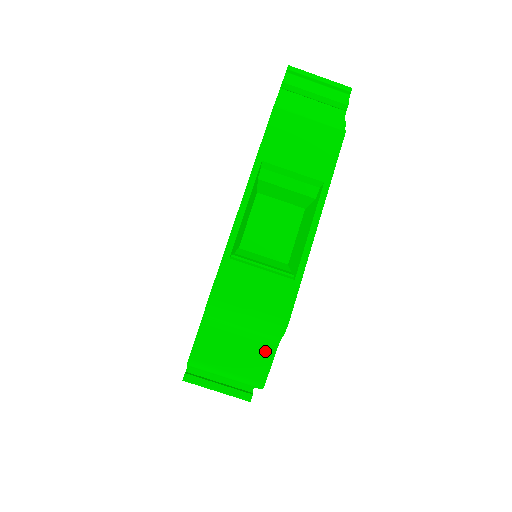
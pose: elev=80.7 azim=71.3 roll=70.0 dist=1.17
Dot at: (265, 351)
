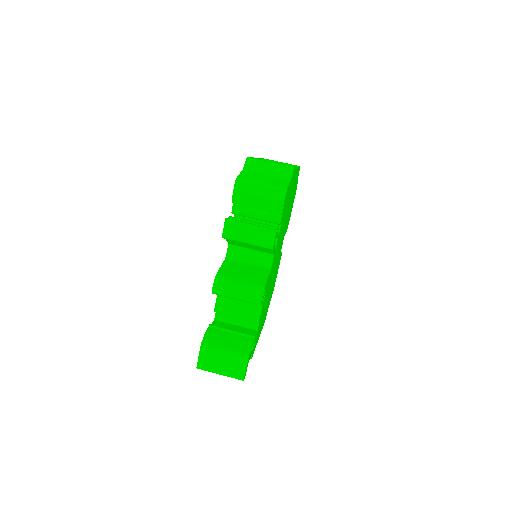
Dot at: (283, 181)
